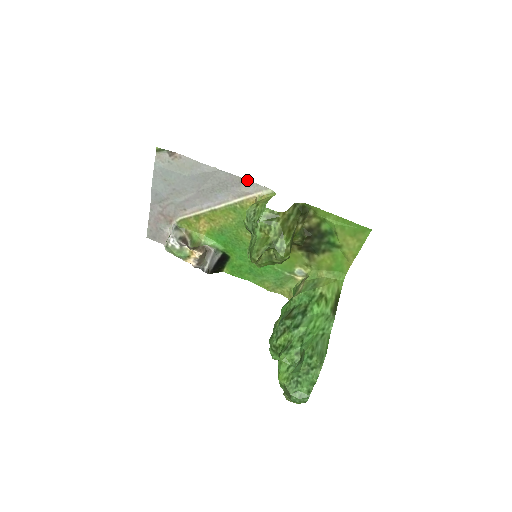
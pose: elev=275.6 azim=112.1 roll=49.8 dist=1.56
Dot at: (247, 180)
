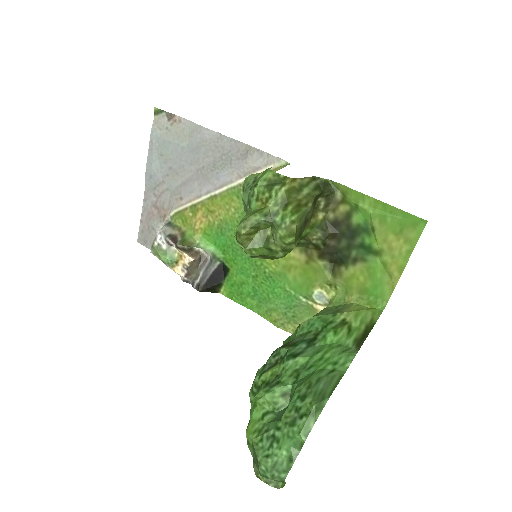
Dot at: (256, 148)
